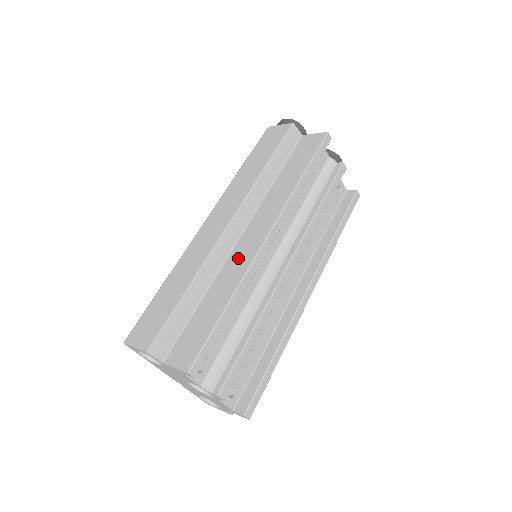
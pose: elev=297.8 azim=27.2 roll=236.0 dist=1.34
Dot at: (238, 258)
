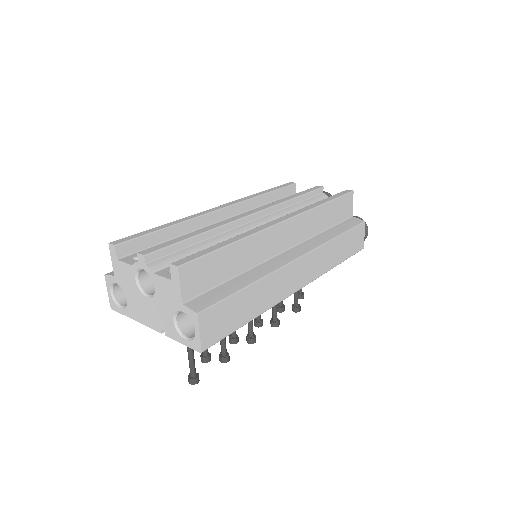
Dot at: occluded
